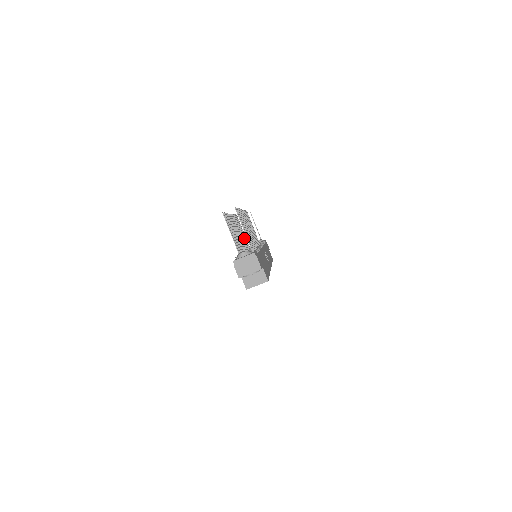
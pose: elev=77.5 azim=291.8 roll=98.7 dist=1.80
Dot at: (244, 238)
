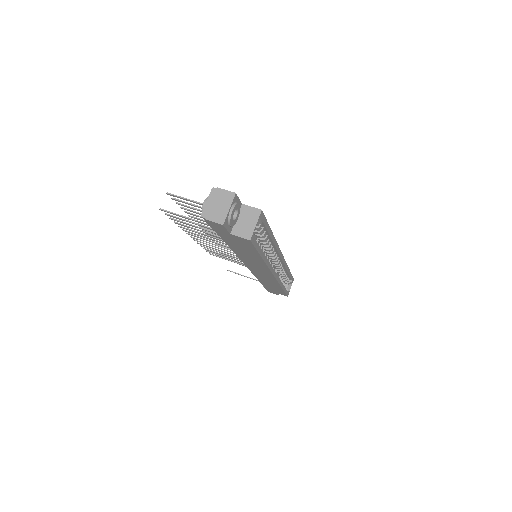
Dot at: (232, 258)
